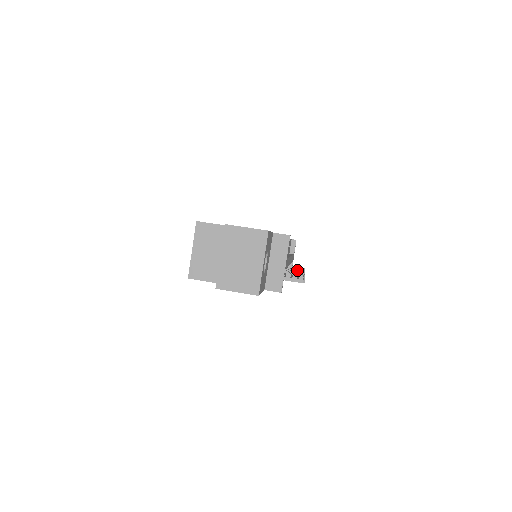
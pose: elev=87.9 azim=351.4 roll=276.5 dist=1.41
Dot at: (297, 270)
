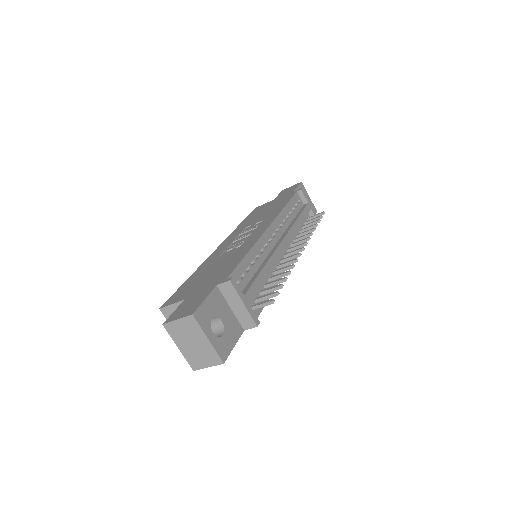
Dot at: (302, 240)
